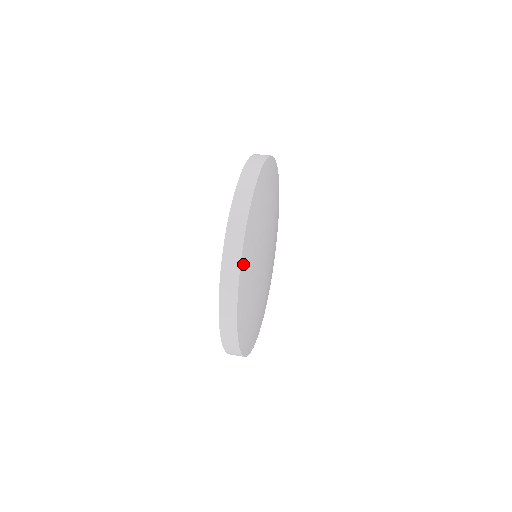
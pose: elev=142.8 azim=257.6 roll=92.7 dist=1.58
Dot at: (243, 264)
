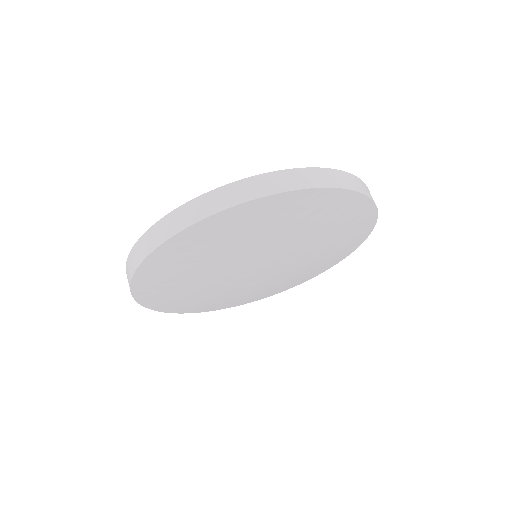
Dot at: (143, 296)
